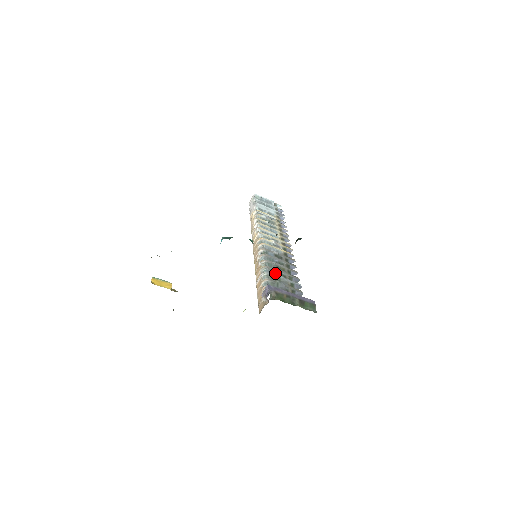
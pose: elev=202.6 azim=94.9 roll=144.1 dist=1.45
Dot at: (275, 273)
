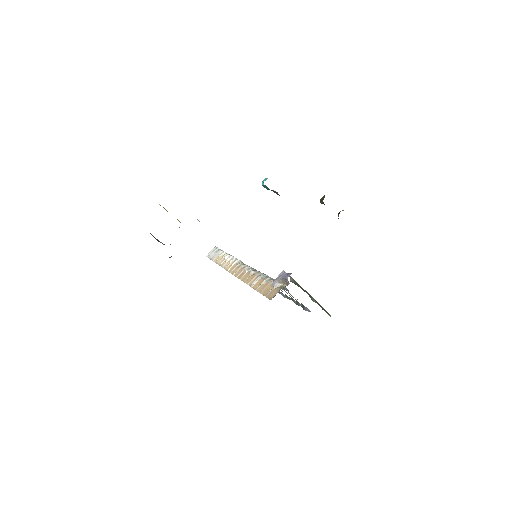
Dot at: occluded
